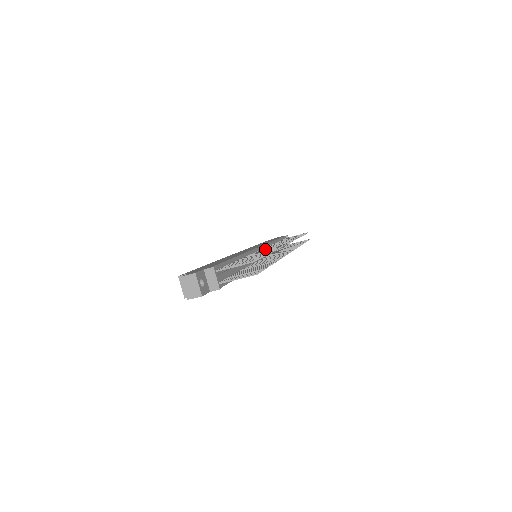
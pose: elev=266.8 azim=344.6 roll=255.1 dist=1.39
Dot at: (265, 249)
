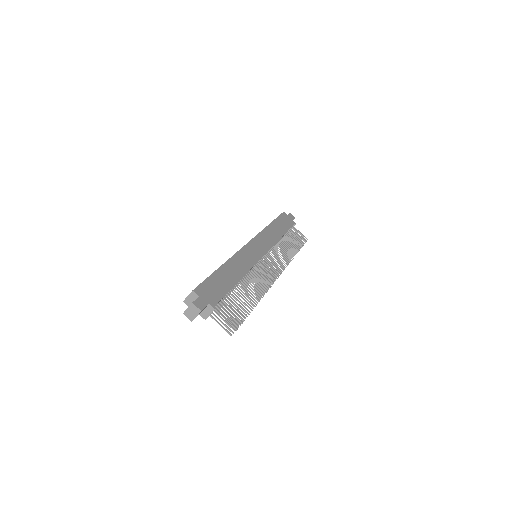
Dot at: (263, 270)
